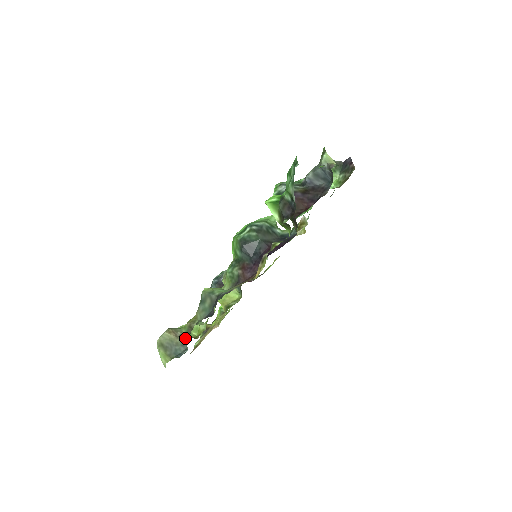
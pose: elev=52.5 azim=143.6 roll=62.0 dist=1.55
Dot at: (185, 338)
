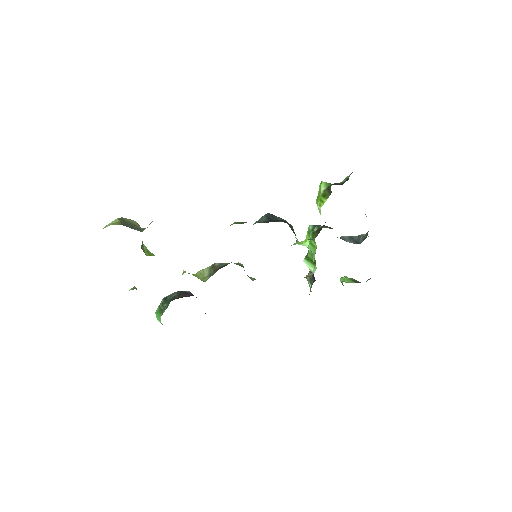
Dot at: occluded
